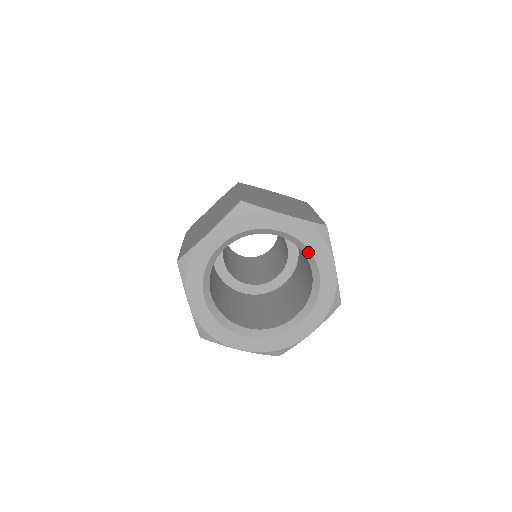
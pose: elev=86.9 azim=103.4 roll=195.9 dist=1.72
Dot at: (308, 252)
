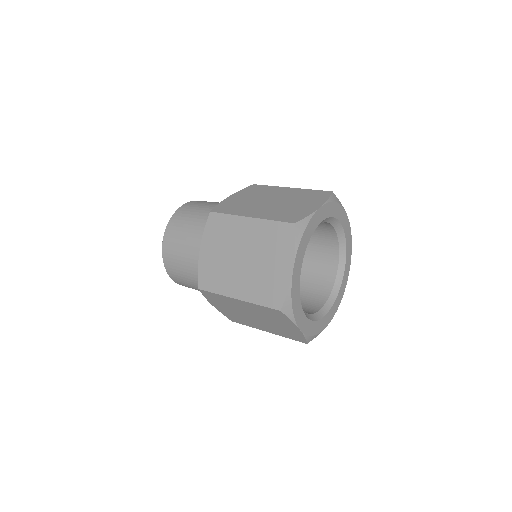
Dot at: (334, 220)
